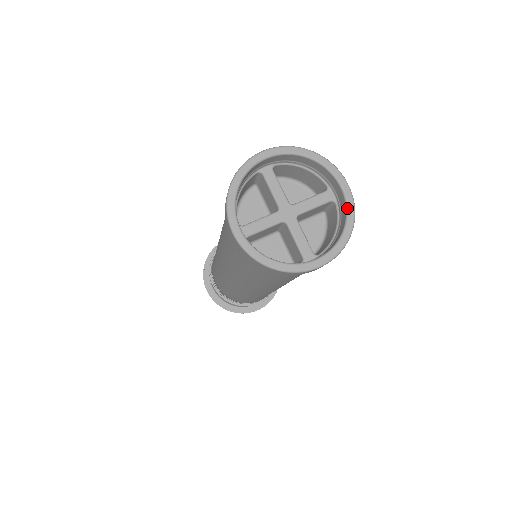
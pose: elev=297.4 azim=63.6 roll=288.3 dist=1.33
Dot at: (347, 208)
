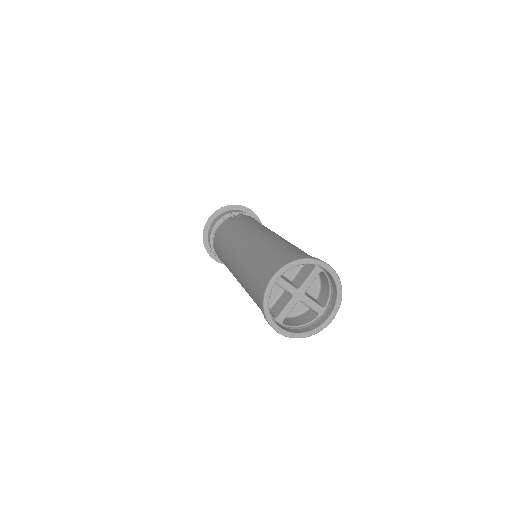
Dot at: (334, 280)
